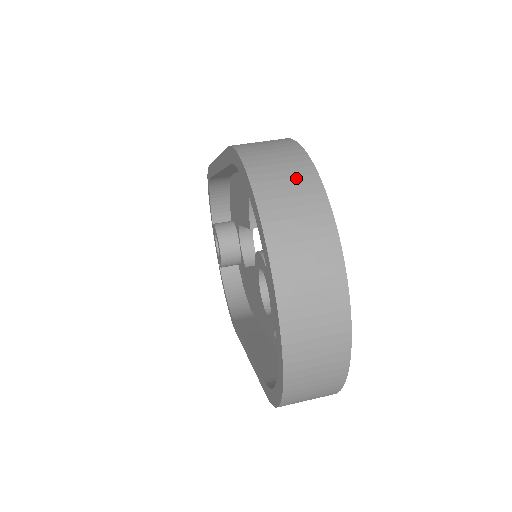
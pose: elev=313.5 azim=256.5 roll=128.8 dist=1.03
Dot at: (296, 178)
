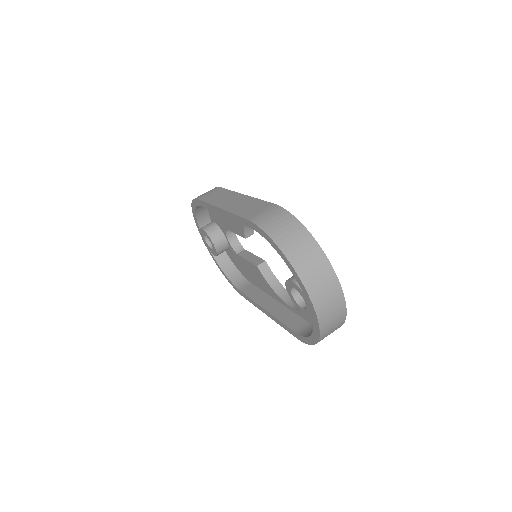
Dot at: (303, 242)
